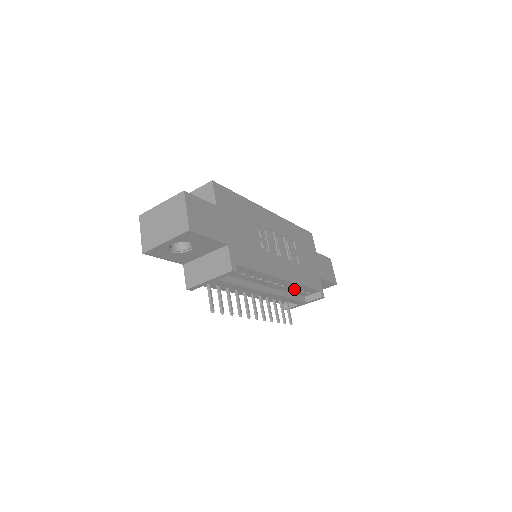
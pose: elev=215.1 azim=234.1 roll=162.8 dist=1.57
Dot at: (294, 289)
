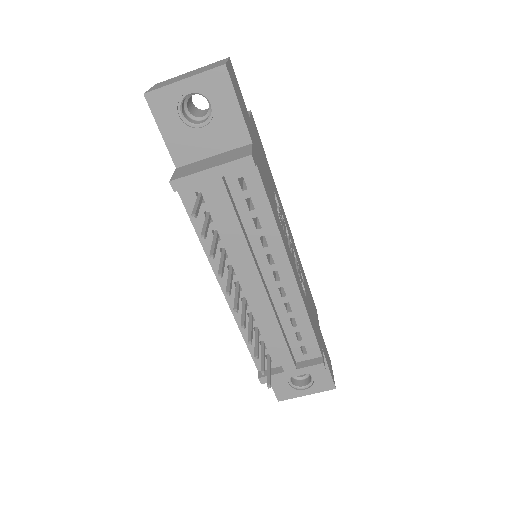
Dot at: (291, 323)
